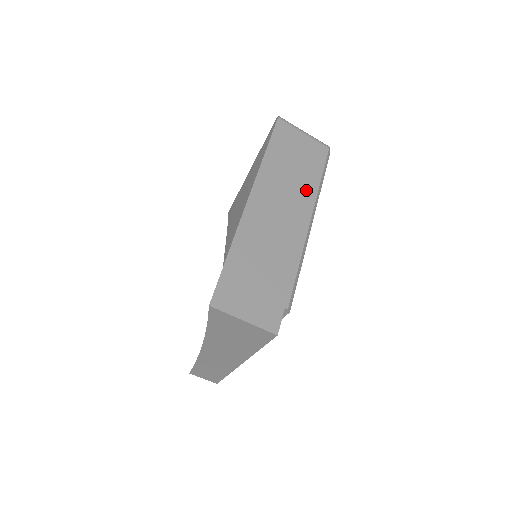
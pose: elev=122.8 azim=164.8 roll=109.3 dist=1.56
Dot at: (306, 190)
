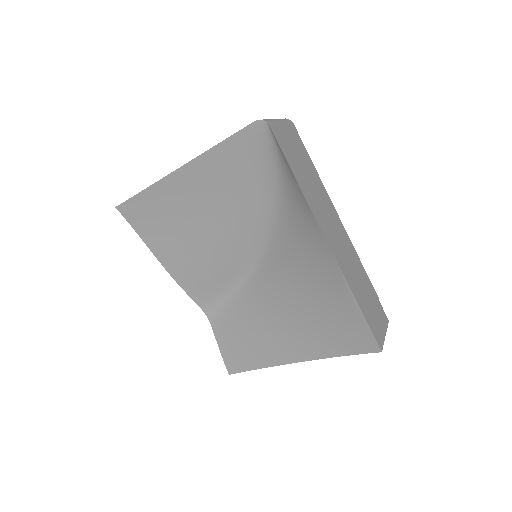
Dot at: (321, 190)
